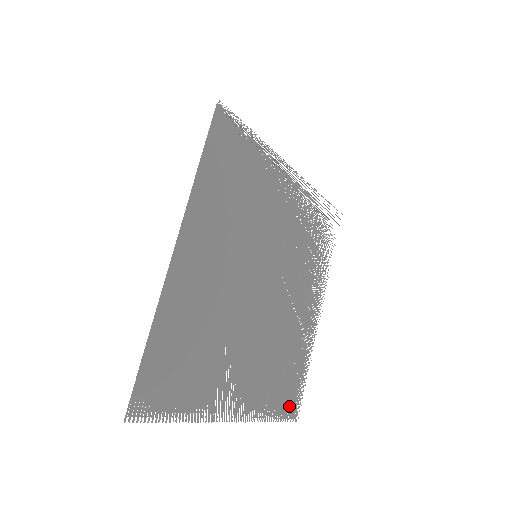
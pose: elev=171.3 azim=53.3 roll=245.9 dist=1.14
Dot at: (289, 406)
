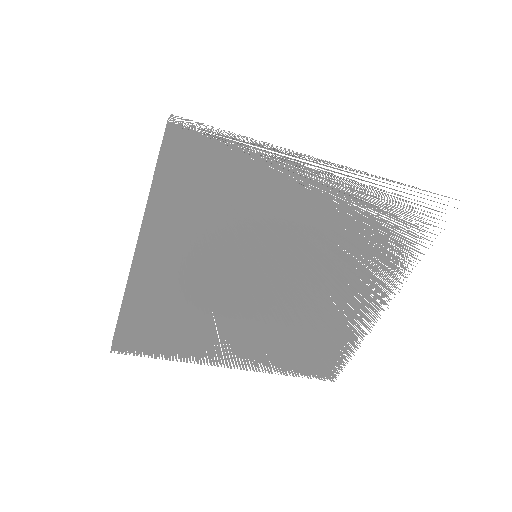
Dot at: (320, 370)
